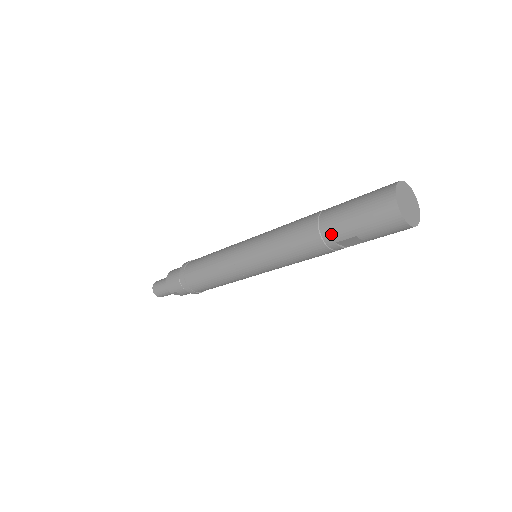
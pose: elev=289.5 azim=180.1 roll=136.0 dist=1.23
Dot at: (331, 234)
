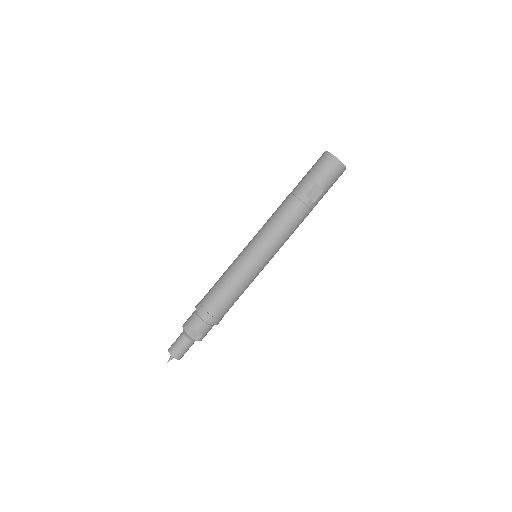
Dot at: (301, 191)
